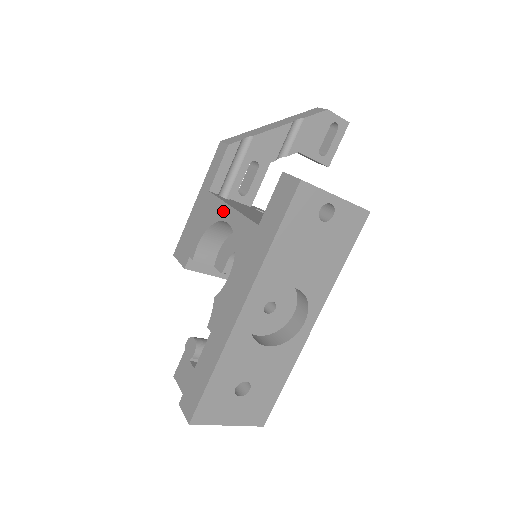
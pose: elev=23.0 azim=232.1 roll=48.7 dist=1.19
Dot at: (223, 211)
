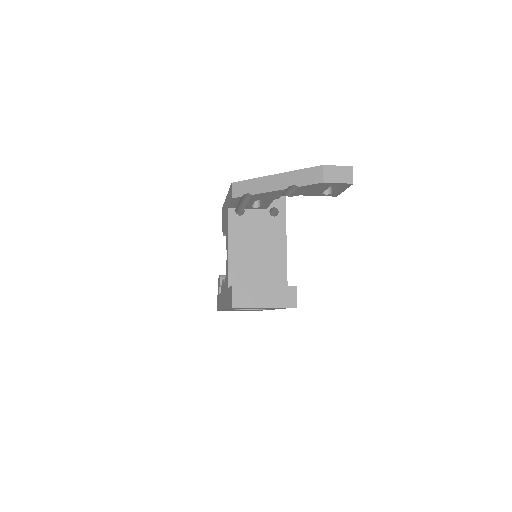
Dot at: (227, 242)
